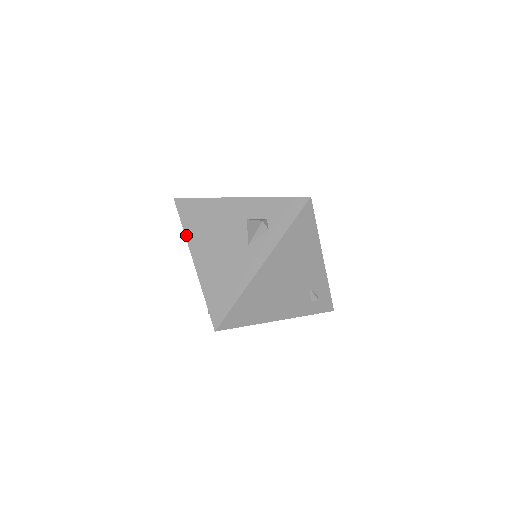
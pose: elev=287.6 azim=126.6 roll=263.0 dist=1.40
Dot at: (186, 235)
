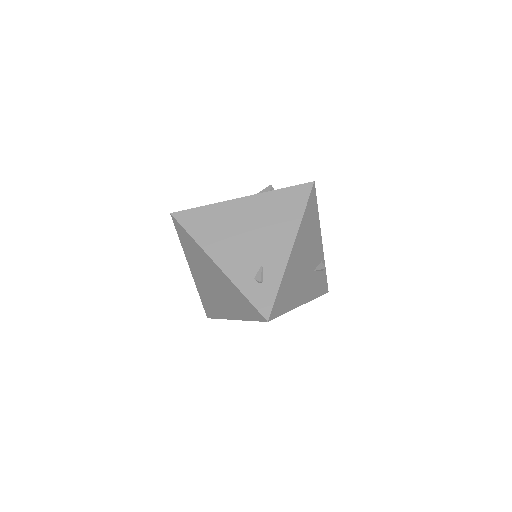
Dot at: occluded
